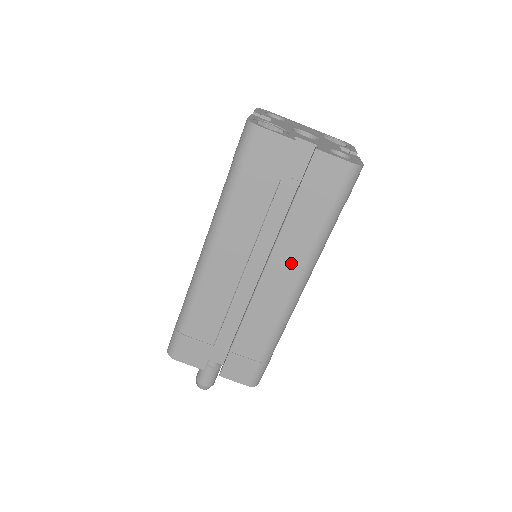
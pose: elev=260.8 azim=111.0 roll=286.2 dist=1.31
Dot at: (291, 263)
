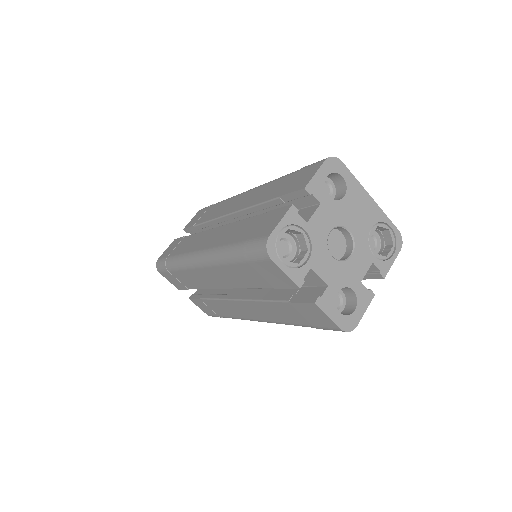
Dot at: (262, 314)
